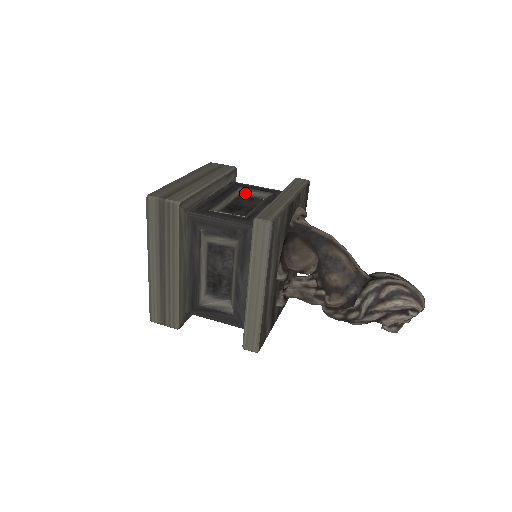
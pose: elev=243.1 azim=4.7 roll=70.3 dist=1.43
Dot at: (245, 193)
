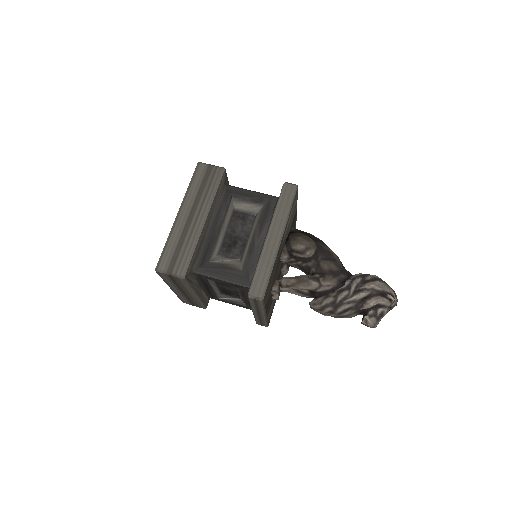
Dot at: occluded
